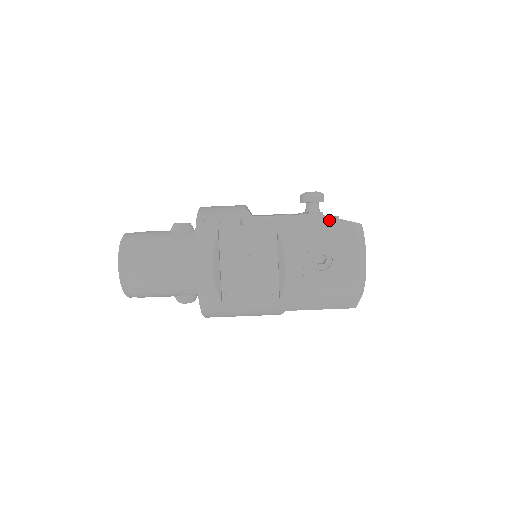
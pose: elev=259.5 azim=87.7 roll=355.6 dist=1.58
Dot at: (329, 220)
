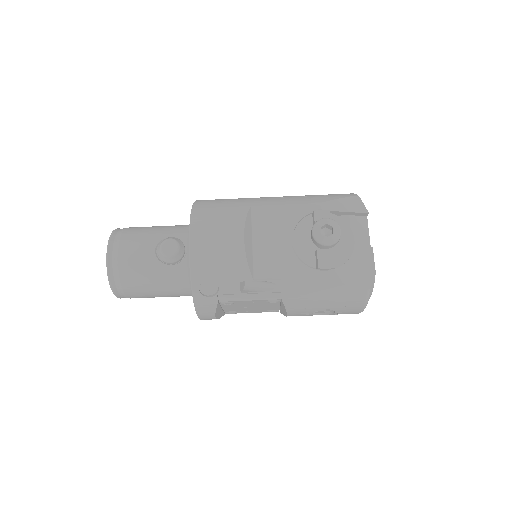
Dot at: (339, 287)
